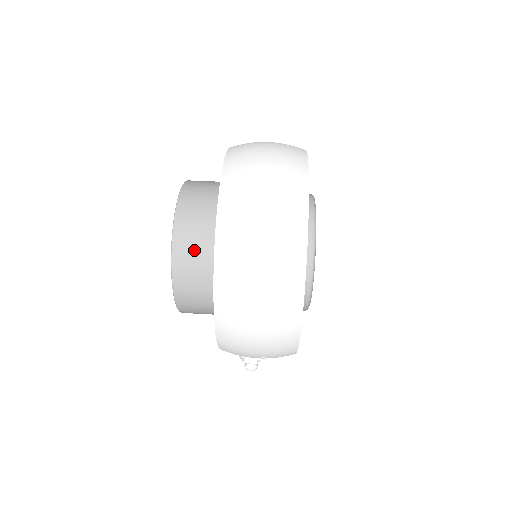
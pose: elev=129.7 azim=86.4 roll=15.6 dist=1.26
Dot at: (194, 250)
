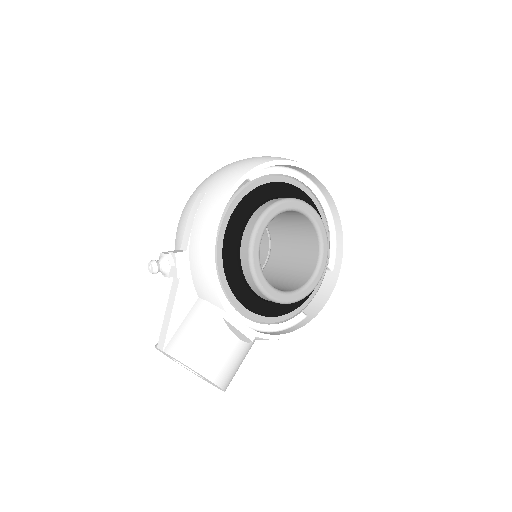
Dot at: occluded
